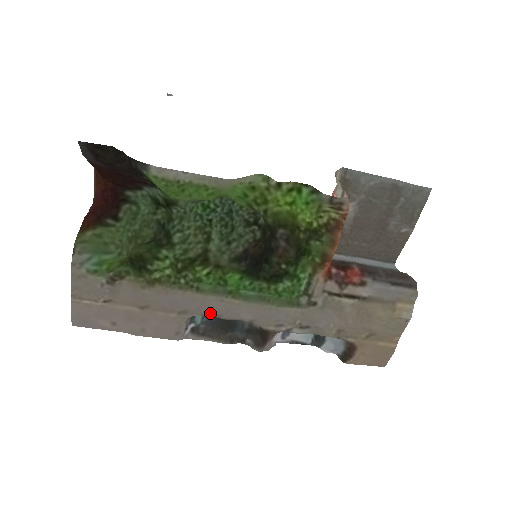
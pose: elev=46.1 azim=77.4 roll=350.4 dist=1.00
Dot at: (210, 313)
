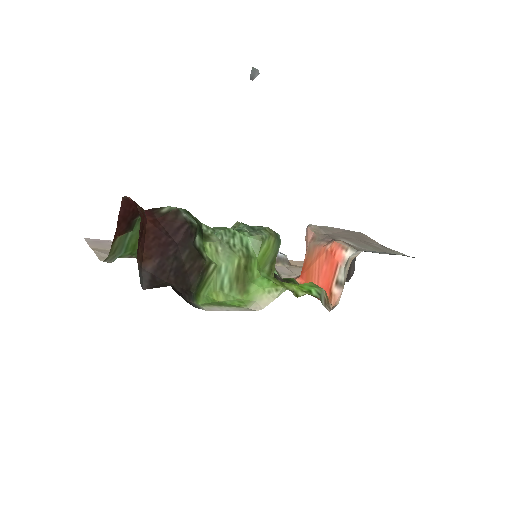
Dot at: occluded
